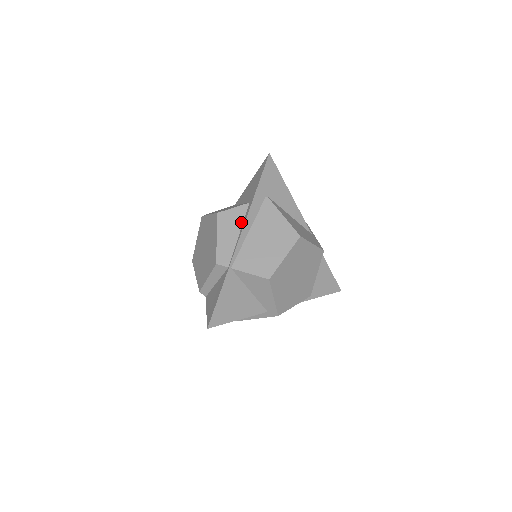
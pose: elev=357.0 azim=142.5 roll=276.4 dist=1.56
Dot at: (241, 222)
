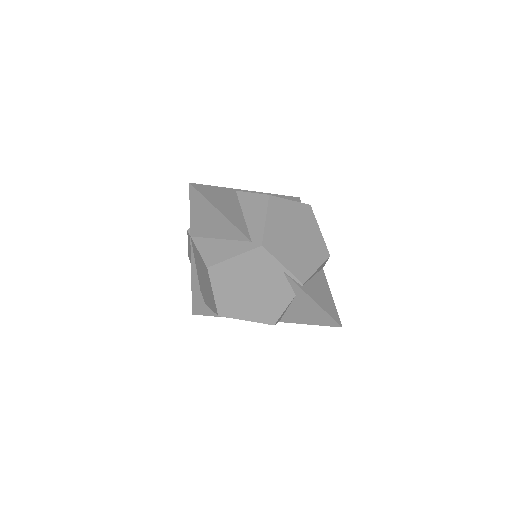
Dot at: occluded
